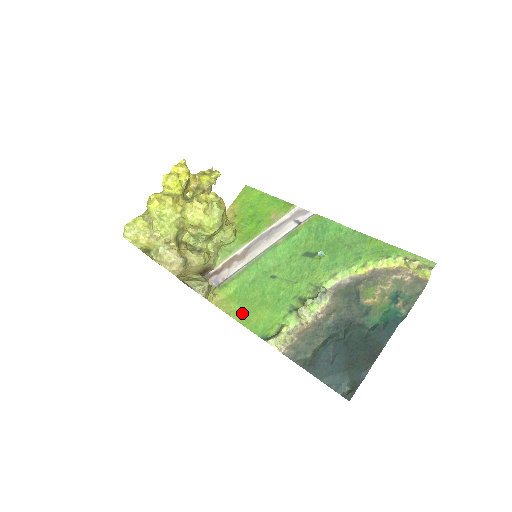
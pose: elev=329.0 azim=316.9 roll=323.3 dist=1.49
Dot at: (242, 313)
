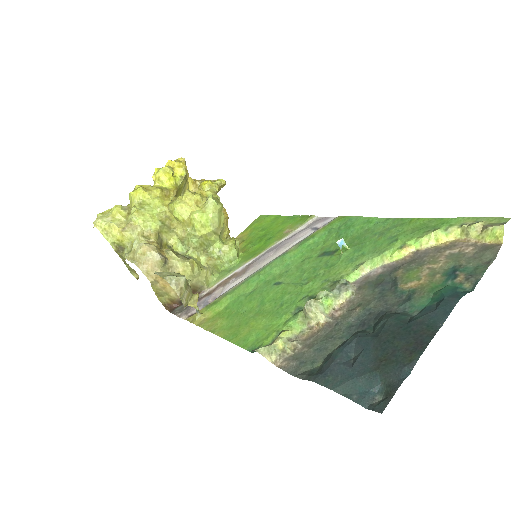
Dot at: (230, 328)
